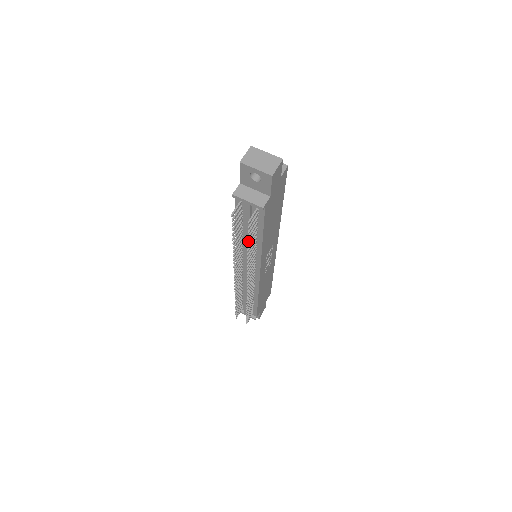
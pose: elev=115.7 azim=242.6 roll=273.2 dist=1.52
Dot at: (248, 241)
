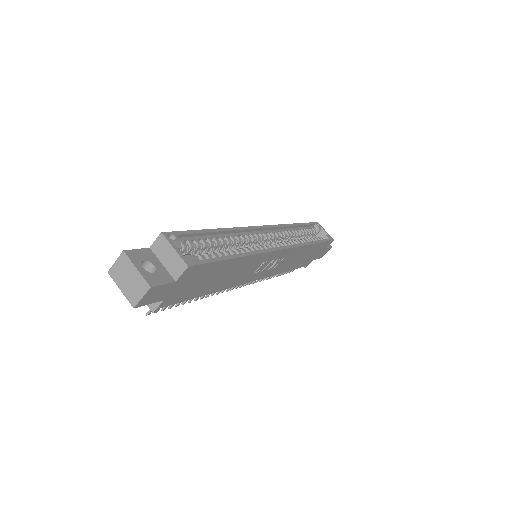
Dot at: (175, 306)
